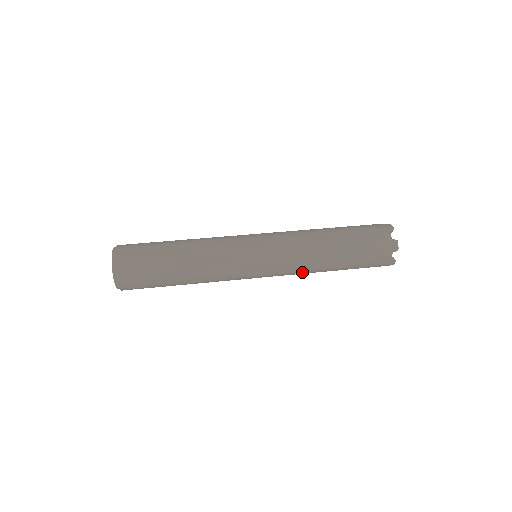
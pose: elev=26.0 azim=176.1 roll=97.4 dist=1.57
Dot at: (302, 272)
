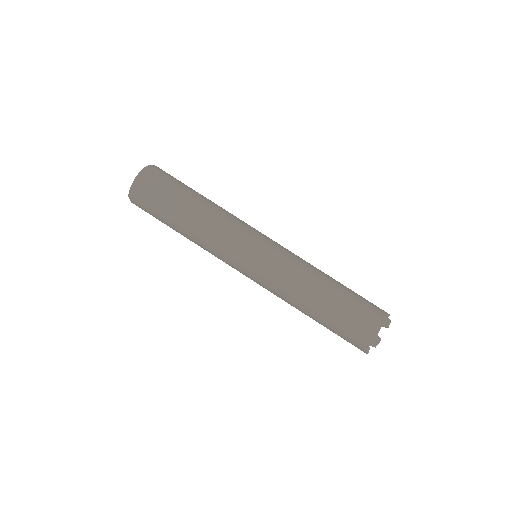
Dot at: (290, 288)
